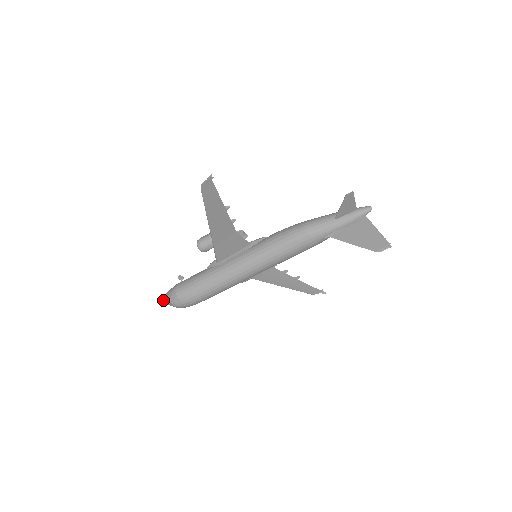
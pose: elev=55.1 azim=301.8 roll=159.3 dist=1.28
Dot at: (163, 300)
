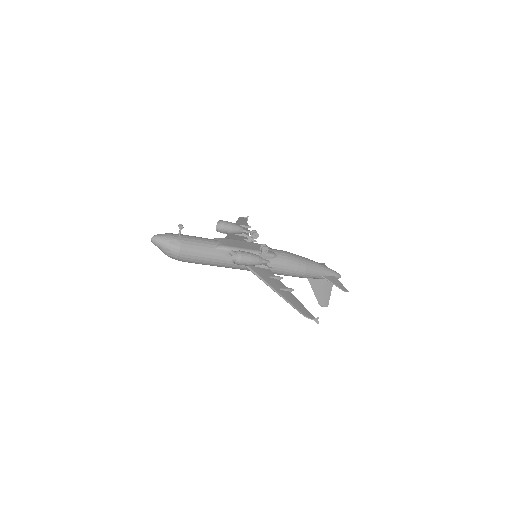
Dot at: (156, 243)
